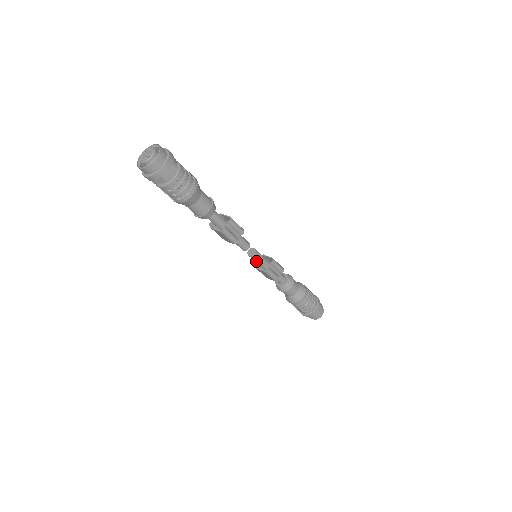
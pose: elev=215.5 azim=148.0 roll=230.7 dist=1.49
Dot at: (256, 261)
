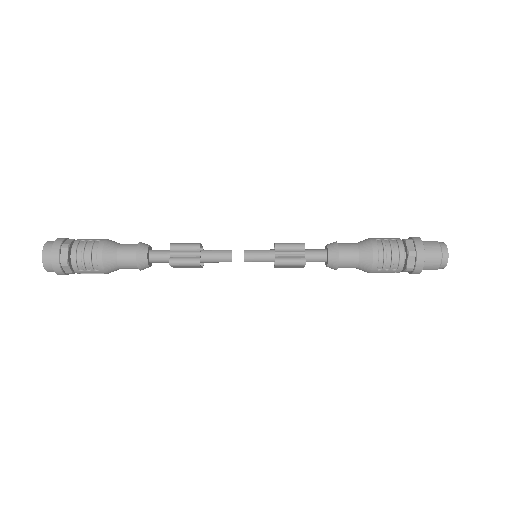
Dot at: (259, 261)
